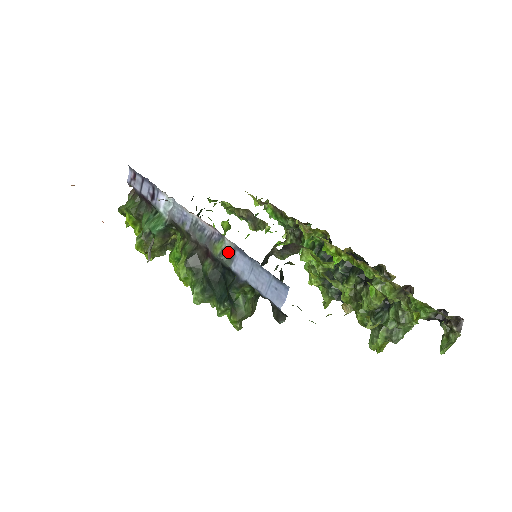
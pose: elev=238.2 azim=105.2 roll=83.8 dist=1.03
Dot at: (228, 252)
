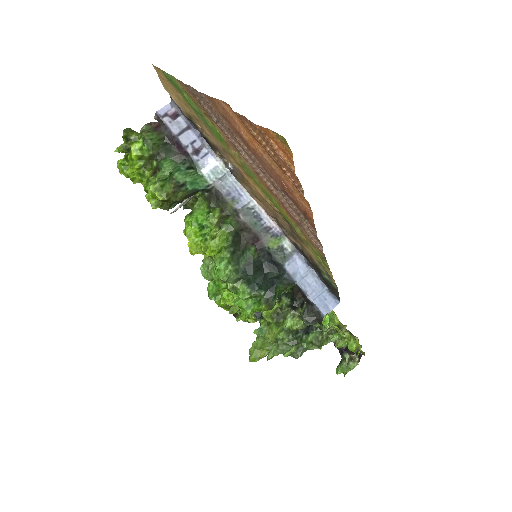
Dot at: (285, 251)
